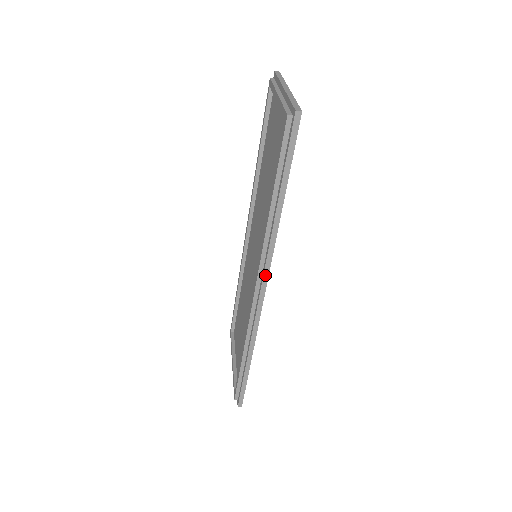
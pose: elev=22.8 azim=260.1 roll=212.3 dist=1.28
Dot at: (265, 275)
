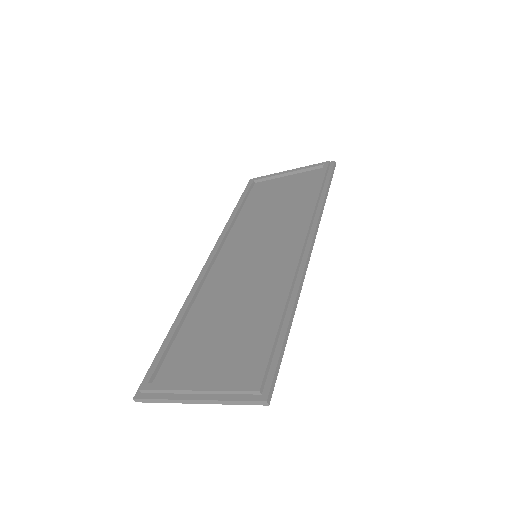
Dot at: (315, 235)
